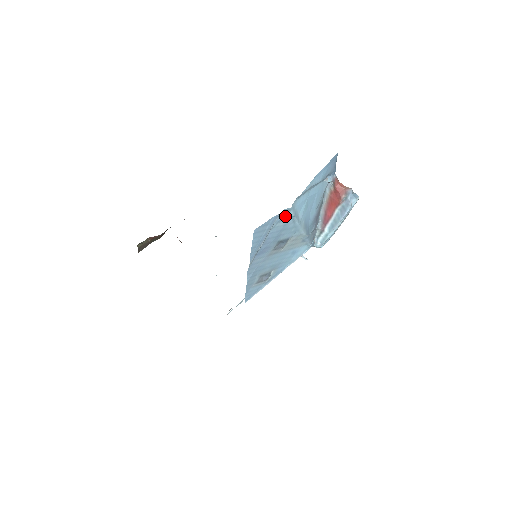
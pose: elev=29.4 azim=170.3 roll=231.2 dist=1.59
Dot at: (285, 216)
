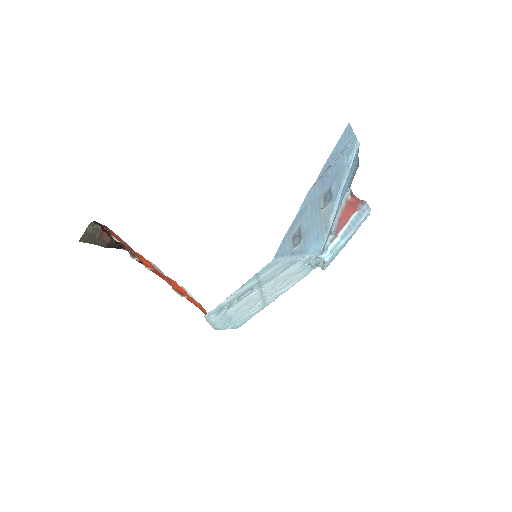
Dot at: (350, 154)
